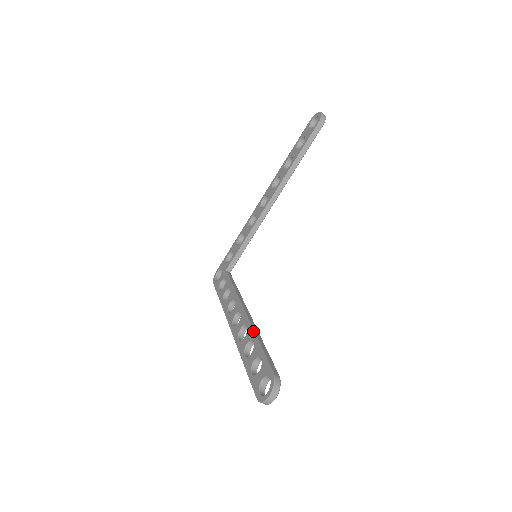
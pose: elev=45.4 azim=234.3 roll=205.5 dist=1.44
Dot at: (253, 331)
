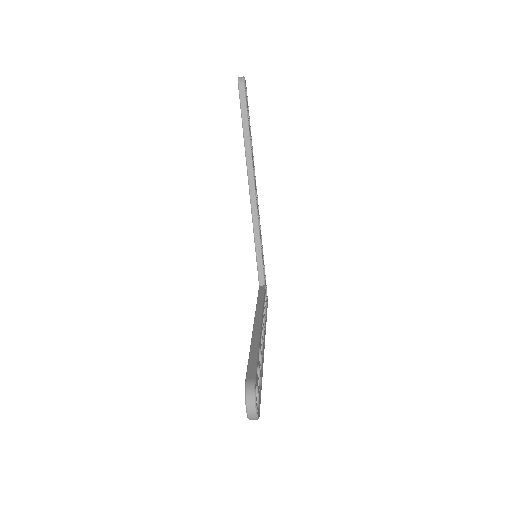
Dot at: (251, 339)
